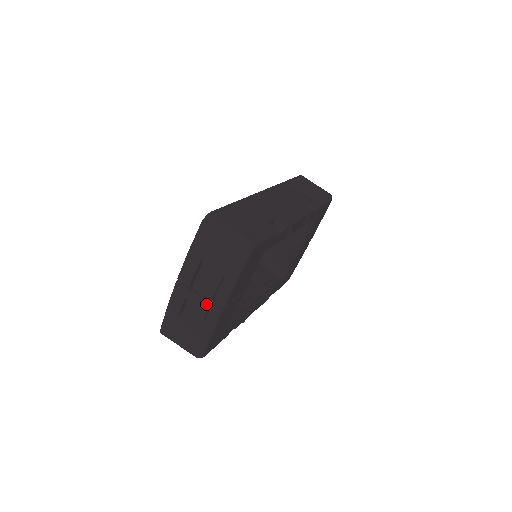
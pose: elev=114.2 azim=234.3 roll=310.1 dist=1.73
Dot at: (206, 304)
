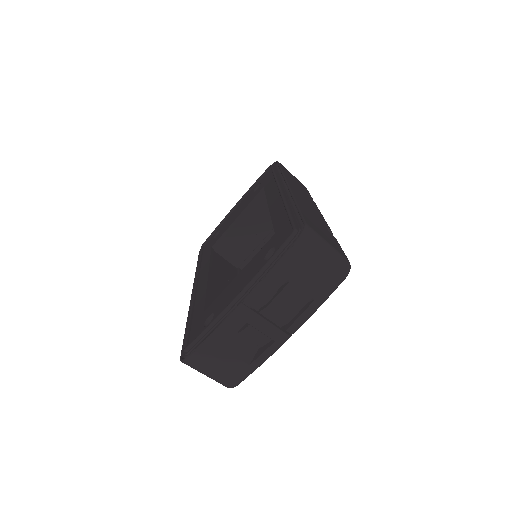
Dot at: (275, 331)
